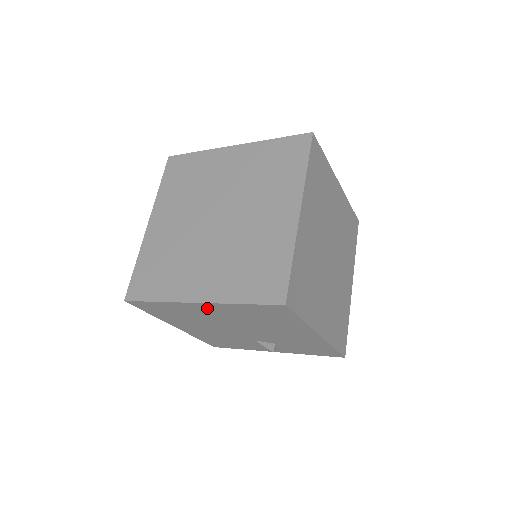
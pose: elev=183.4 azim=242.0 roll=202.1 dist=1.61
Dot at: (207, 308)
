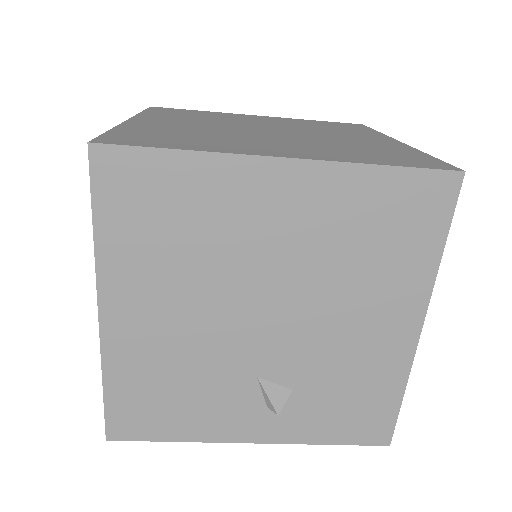
Dot at: (285, 189)
